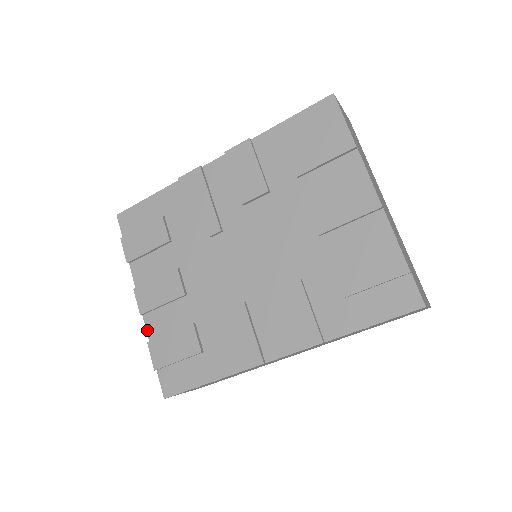
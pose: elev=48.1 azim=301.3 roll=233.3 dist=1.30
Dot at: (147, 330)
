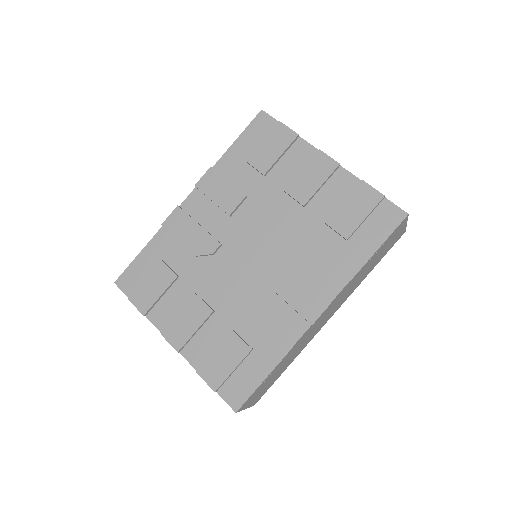
Dot at: (190, 363)
